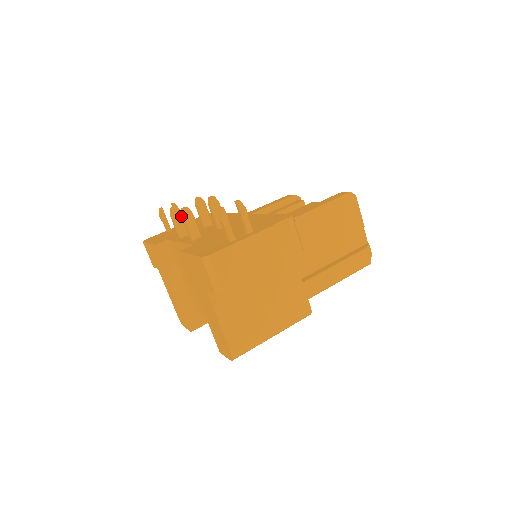
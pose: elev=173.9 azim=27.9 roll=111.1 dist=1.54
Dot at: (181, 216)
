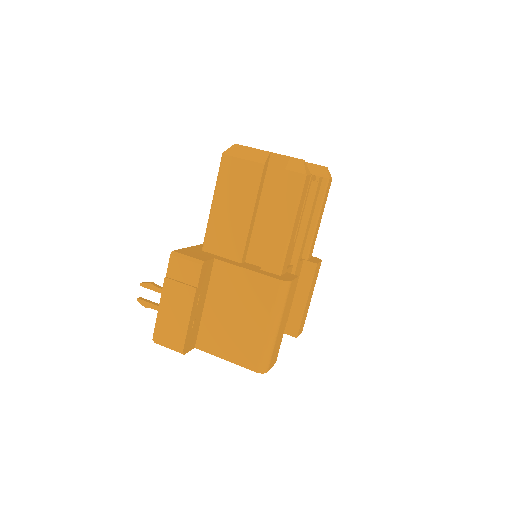
Dot at: occluded
